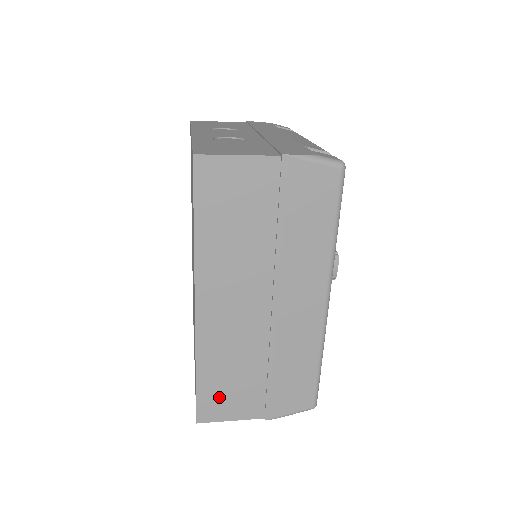
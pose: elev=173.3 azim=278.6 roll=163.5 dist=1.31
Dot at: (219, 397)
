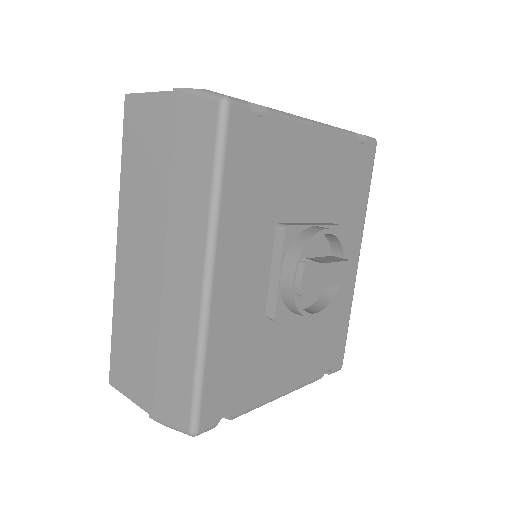
Dot at: (123, 361)
